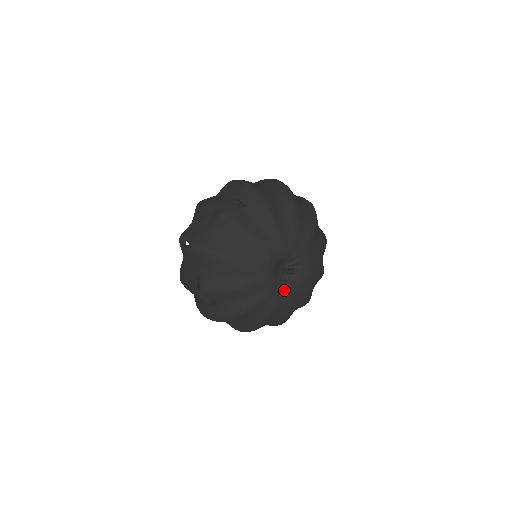
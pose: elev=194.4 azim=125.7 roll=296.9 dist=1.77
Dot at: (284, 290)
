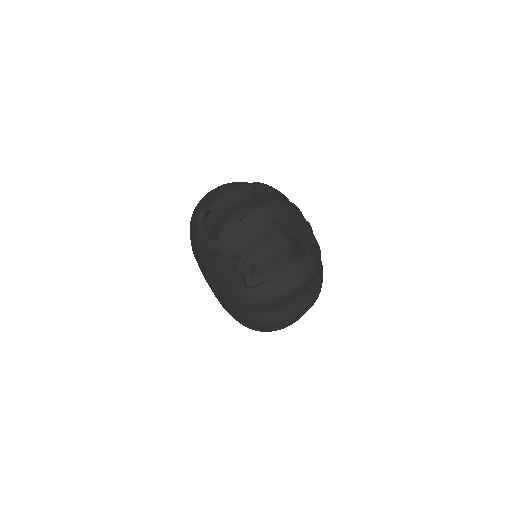
Dot at: occluded
